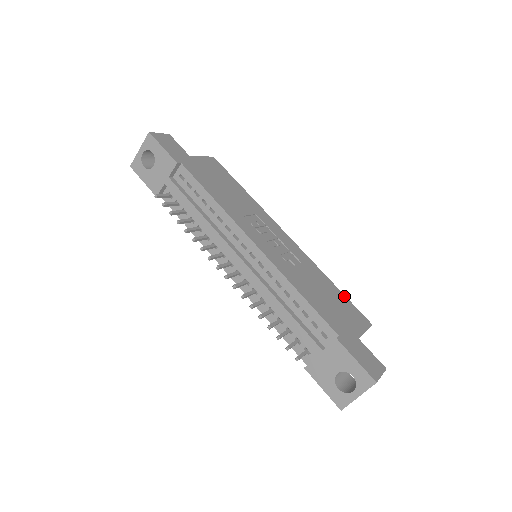
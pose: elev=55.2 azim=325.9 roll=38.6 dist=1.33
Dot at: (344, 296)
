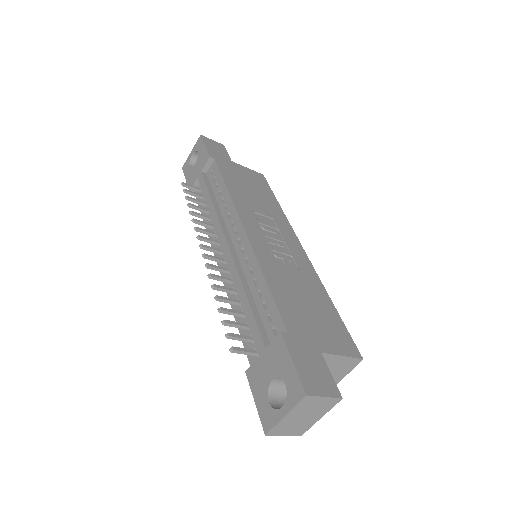
Dot at: (339, 318)
